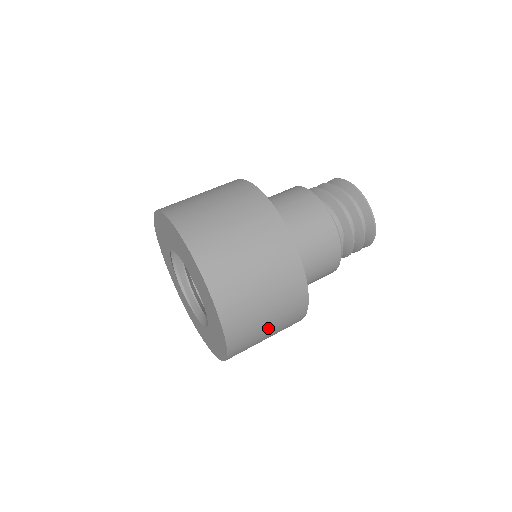
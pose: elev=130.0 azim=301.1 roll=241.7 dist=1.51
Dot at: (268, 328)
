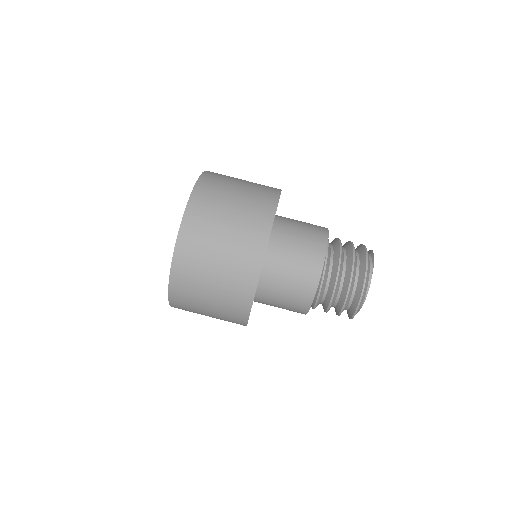
Dot at: occluded
